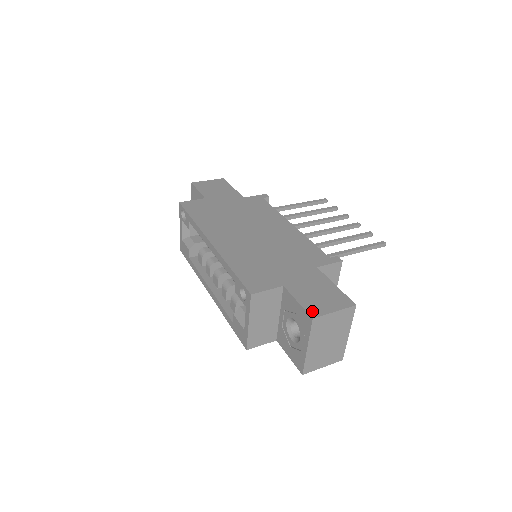
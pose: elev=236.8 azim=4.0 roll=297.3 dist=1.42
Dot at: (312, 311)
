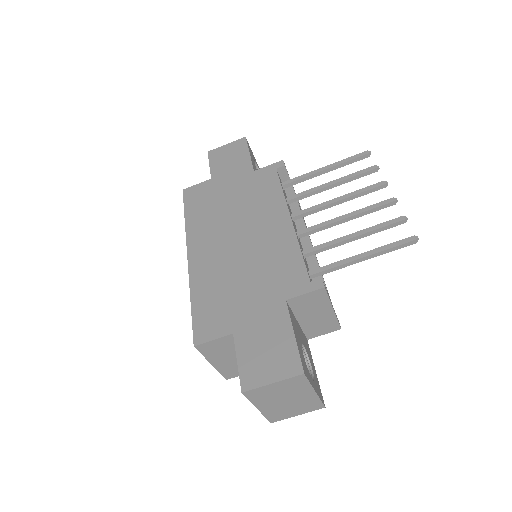
Dot at: (246, 380)
